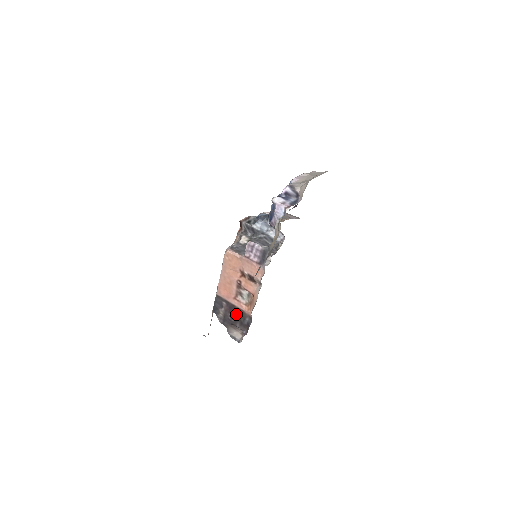
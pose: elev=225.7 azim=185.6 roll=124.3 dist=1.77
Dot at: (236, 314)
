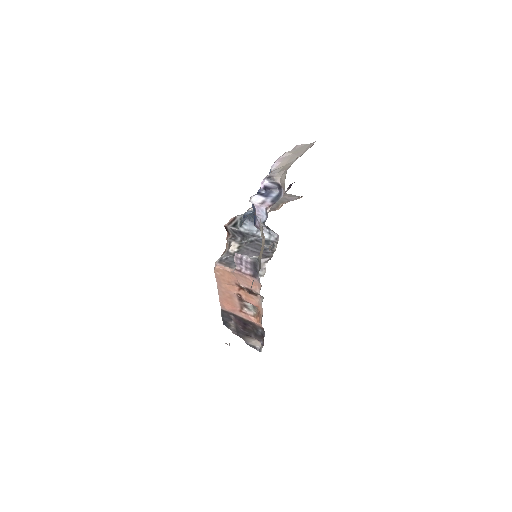
Dot at: (247, 326)
